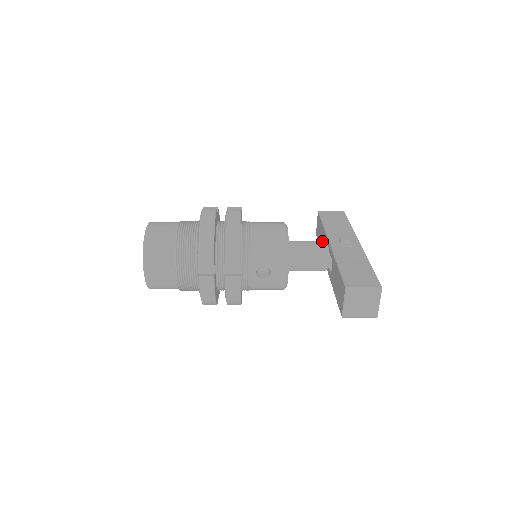
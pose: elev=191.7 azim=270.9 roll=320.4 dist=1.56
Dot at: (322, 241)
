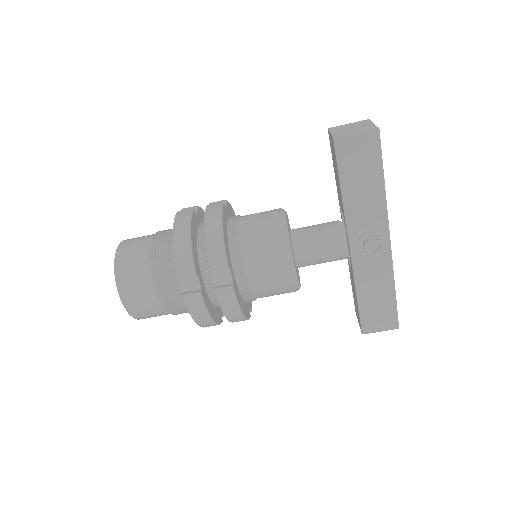
Dot at: occluded
